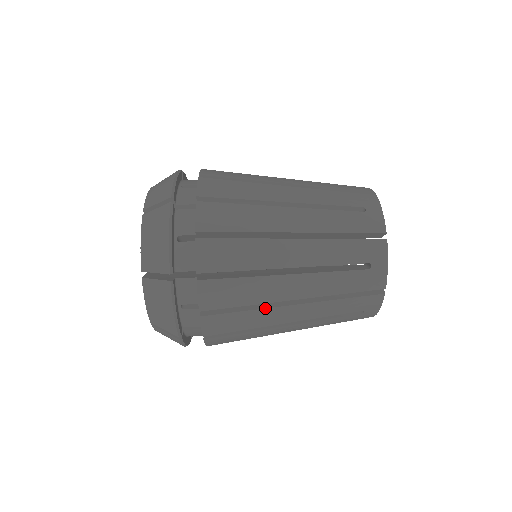
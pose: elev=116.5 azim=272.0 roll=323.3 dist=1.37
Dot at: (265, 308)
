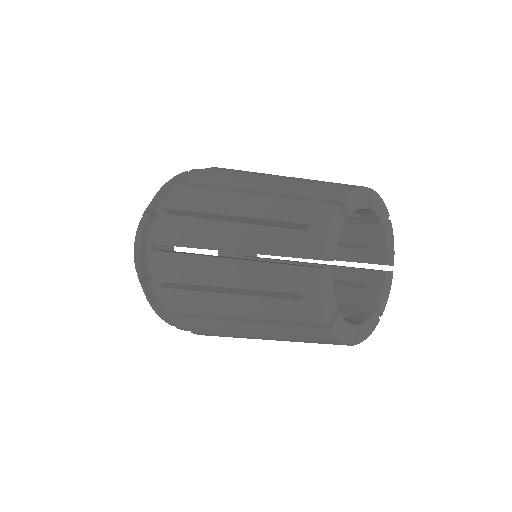
Dot at: (200, 255)
